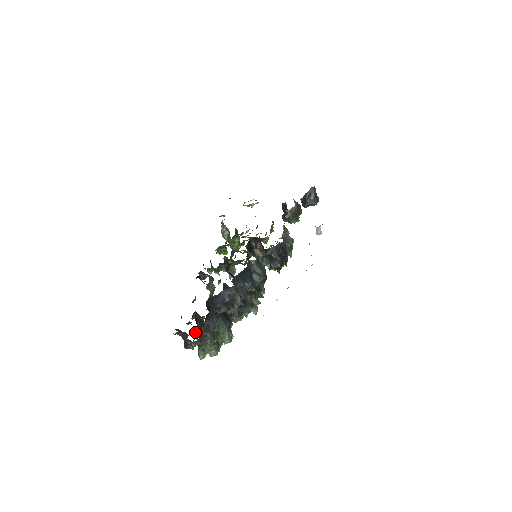
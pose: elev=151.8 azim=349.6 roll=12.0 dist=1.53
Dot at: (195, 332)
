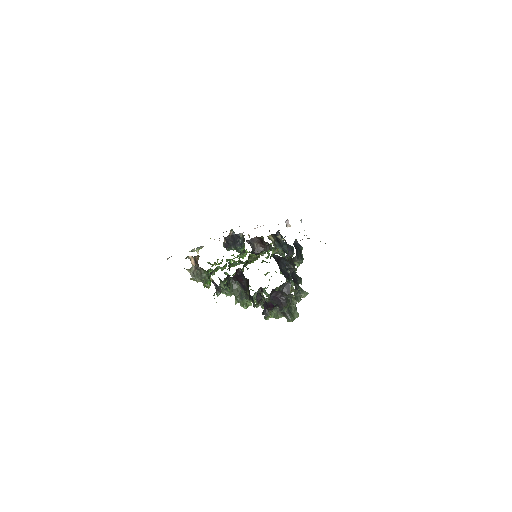
Dot at: occluded
